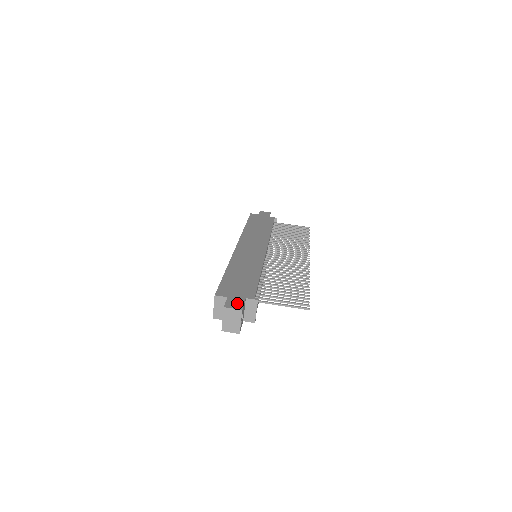
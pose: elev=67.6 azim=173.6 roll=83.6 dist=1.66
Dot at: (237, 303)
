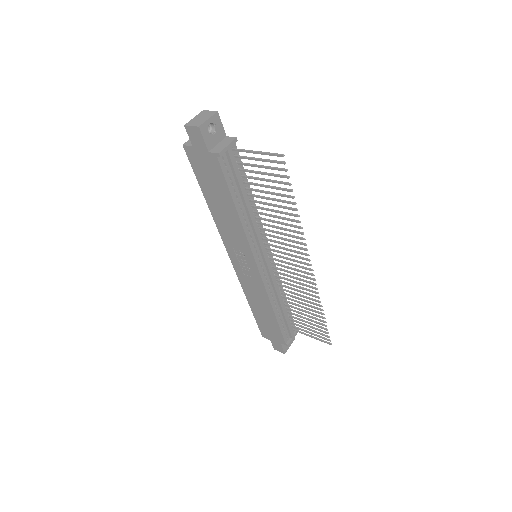
Dot at: occluded
